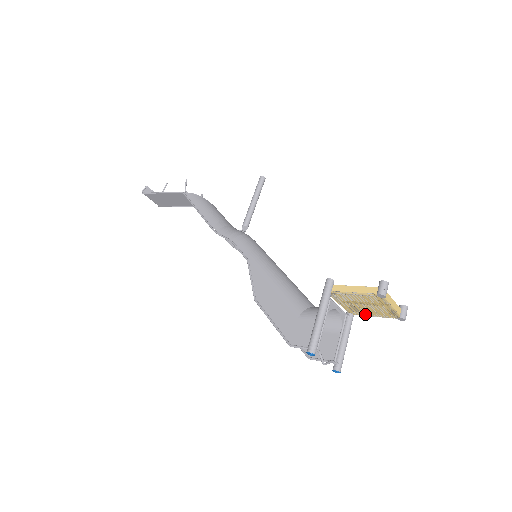
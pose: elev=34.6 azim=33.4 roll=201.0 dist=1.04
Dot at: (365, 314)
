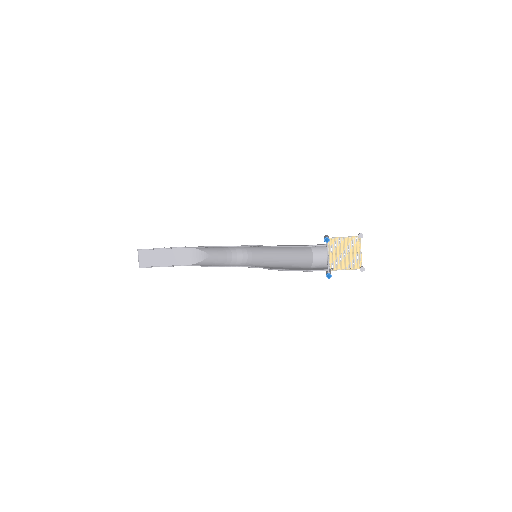
Dot at: (340, 267)
